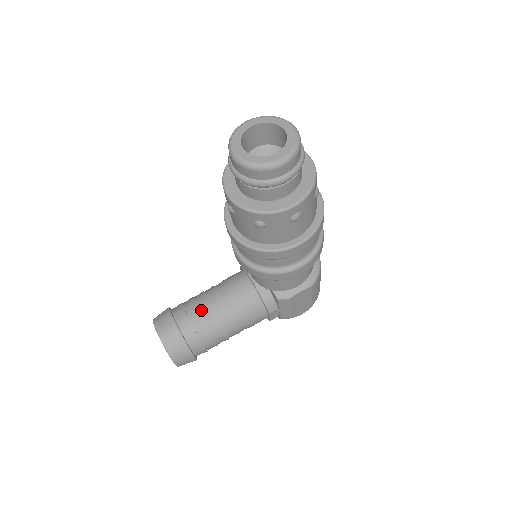
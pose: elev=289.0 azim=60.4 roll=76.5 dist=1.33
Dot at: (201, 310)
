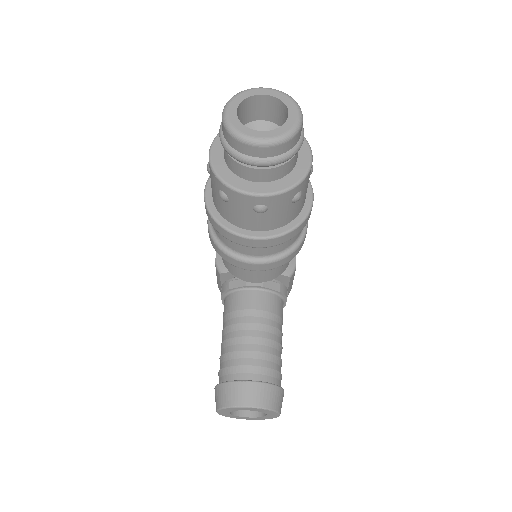
Dot at: (252, 349)
